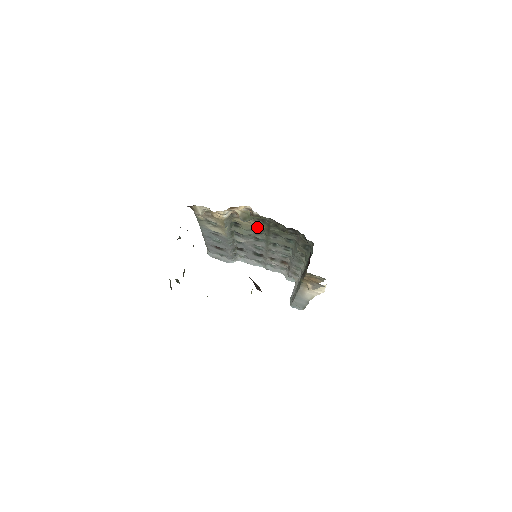
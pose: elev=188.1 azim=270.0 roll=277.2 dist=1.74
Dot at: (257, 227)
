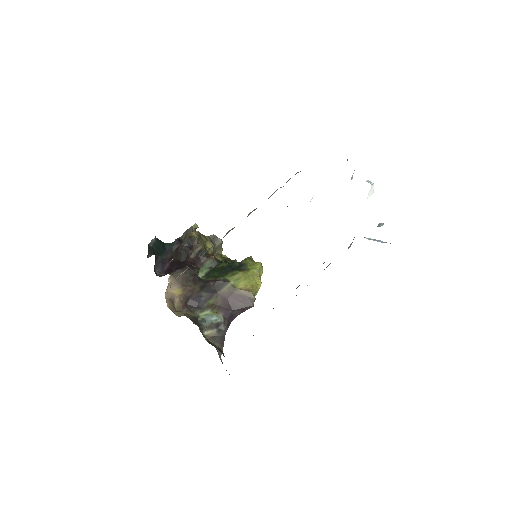
Dot at: occluded
